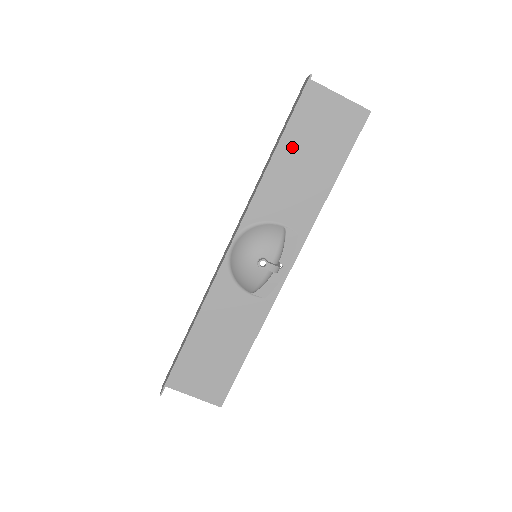
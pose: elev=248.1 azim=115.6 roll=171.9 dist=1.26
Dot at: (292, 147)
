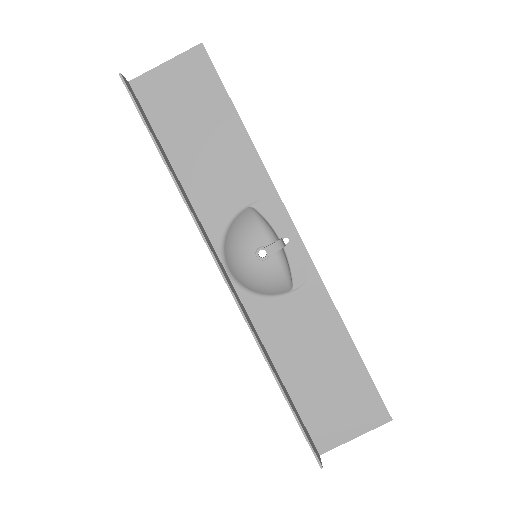
Dot at: (179, 142)
